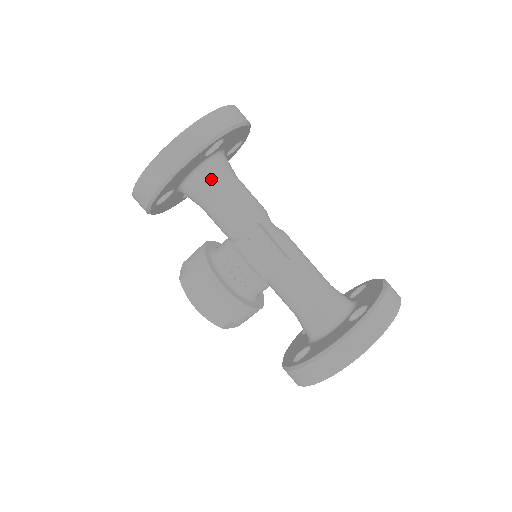
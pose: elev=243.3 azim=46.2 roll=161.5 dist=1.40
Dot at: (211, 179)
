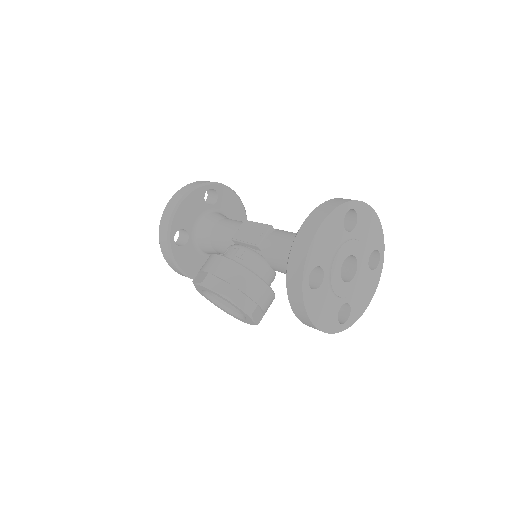
Dot at: (213, 218)
